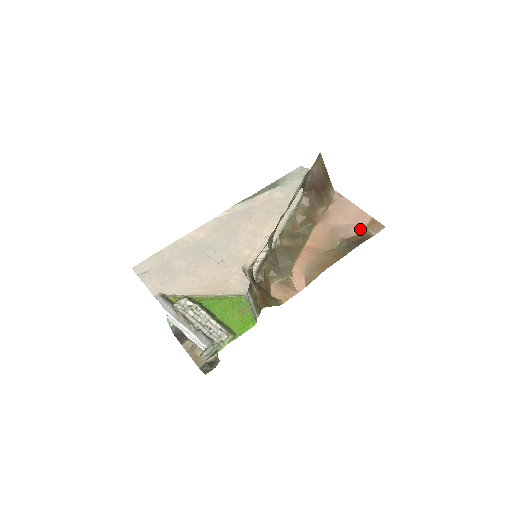
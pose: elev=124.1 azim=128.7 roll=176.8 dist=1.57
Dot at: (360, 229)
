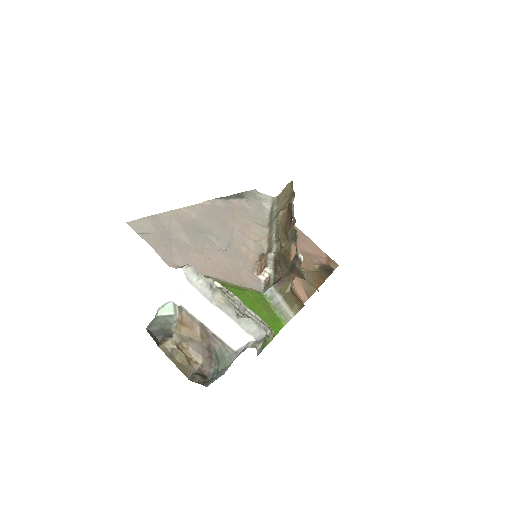
Dot at: (325, 260)
